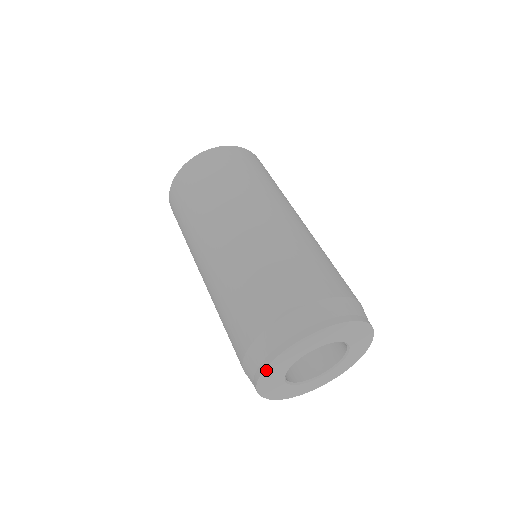
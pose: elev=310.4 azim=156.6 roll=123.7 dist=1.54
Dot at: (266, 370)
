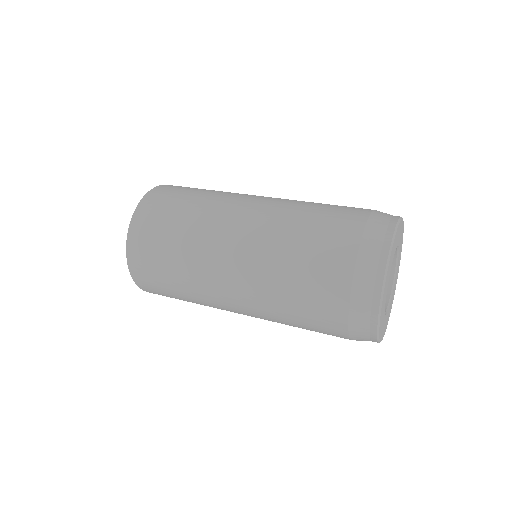
Dot at: (391, 247)
